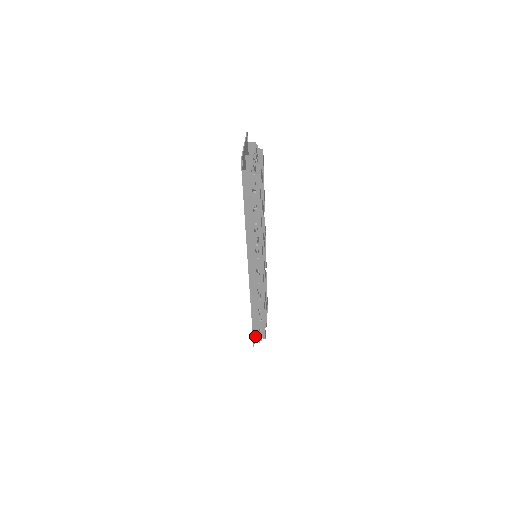
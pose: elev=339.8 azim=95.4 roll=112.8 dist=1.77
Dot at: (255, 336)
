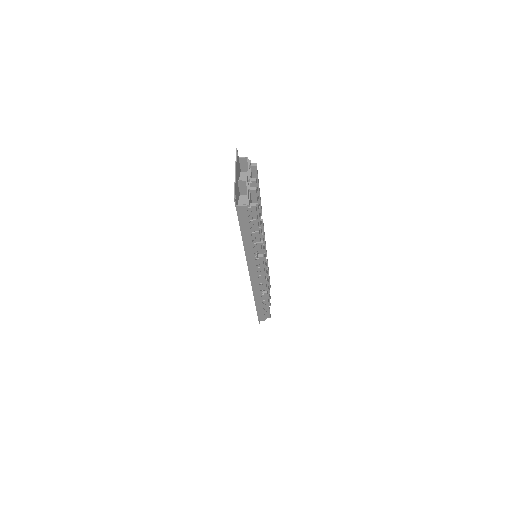
Dot at: (260, 317)
